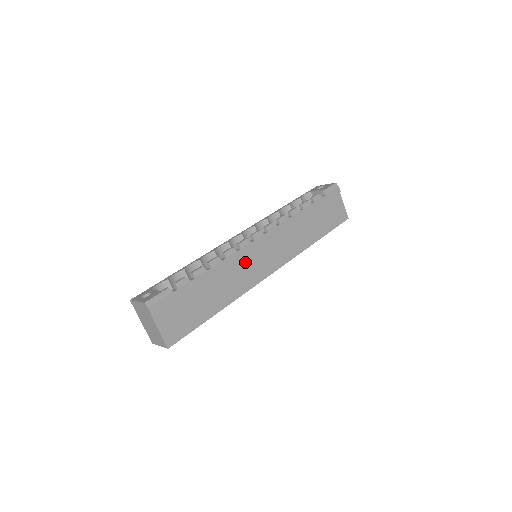
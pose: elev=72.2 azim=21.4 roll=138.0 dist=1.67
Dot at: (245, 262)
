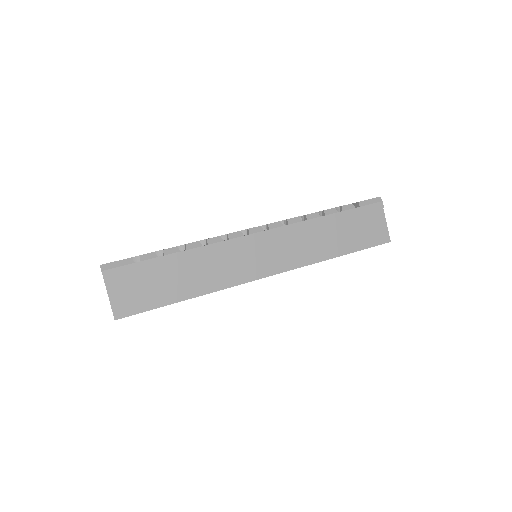
Dot at: (232, 255)
